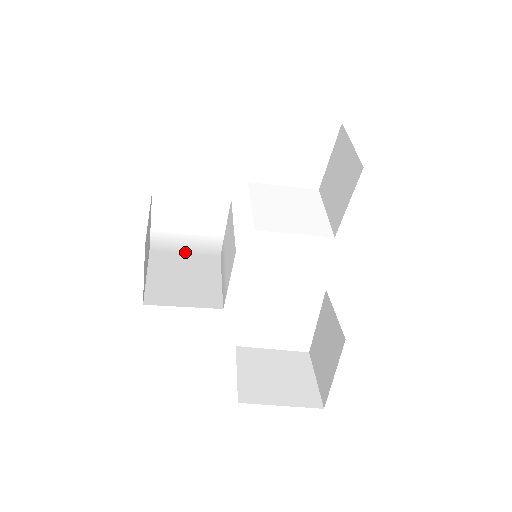
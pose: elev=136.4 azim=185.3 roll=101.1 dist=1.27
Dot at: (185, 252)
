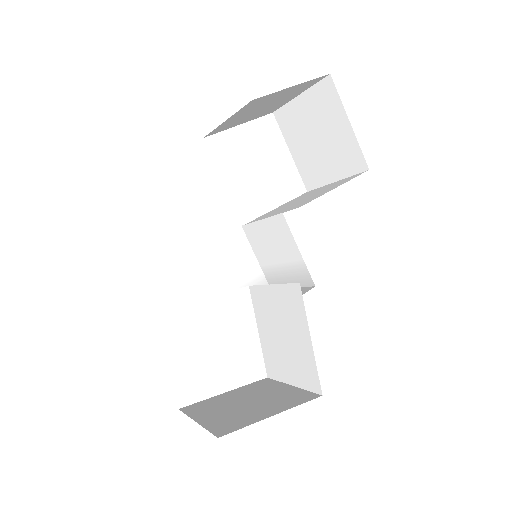
Dot at: occluded
